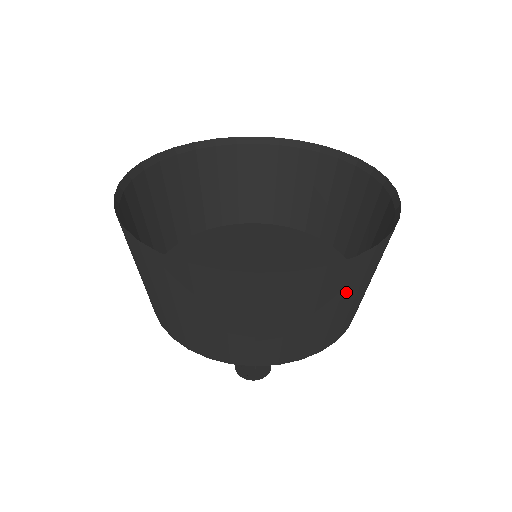
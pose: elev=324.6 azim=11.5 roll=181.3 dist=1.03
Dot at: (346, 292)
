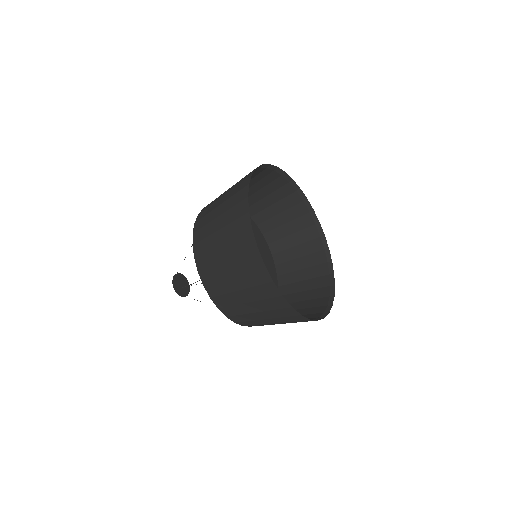
Dot at: occluded
